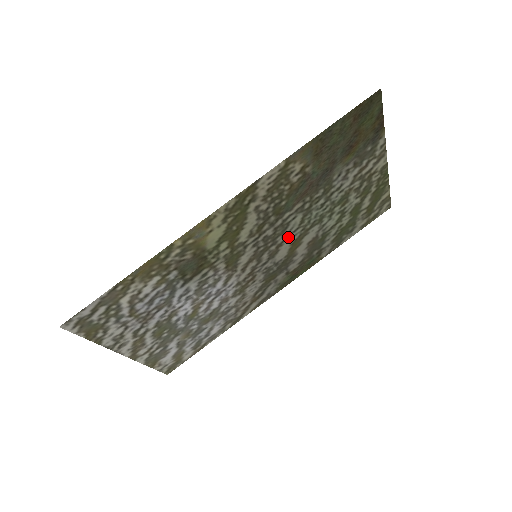
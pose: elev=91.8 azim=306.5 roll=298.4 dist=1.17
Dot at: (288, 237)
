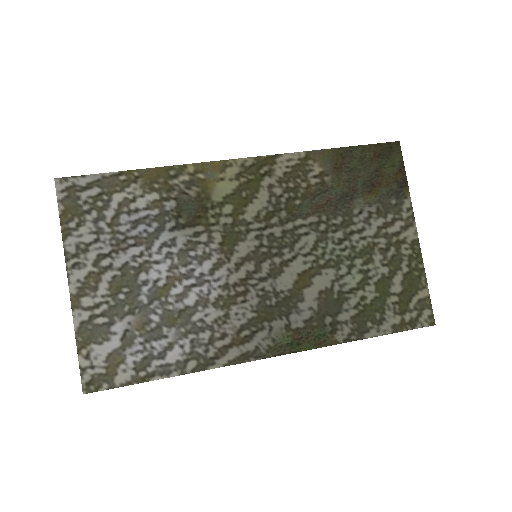
Dot at: (297, 259)
